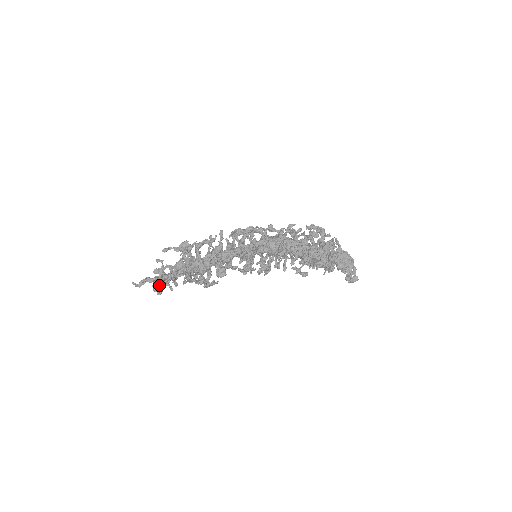
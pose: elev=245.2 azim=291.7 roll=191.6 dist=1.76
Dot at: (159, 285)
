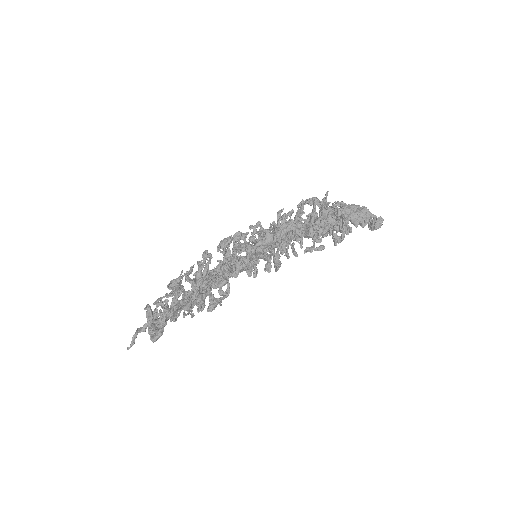
Dot at: (148, 318)
